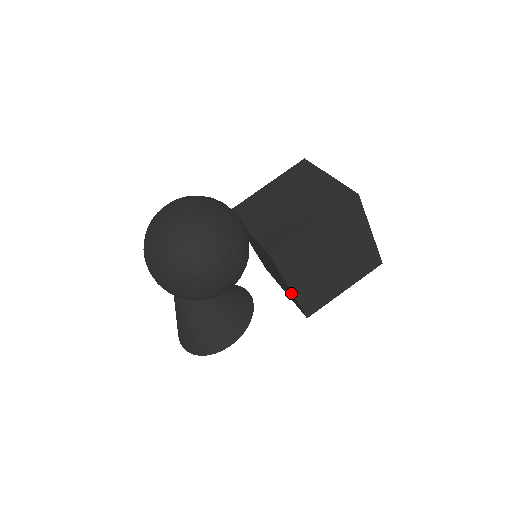
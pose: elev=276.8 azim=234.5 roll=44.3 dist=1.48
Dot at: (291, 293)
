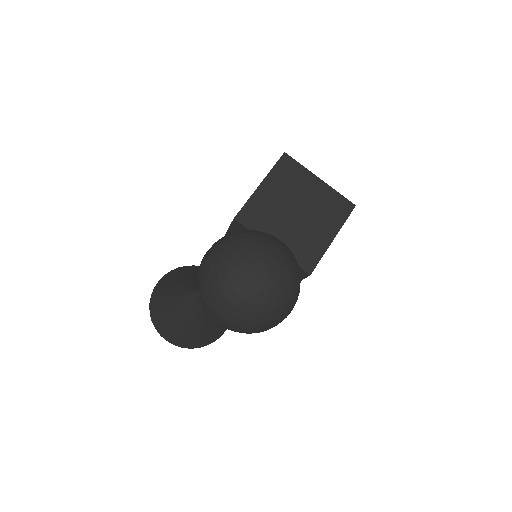
Dot at: occluded
